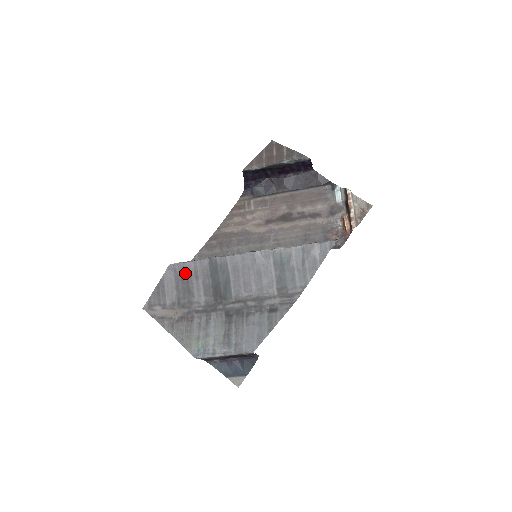
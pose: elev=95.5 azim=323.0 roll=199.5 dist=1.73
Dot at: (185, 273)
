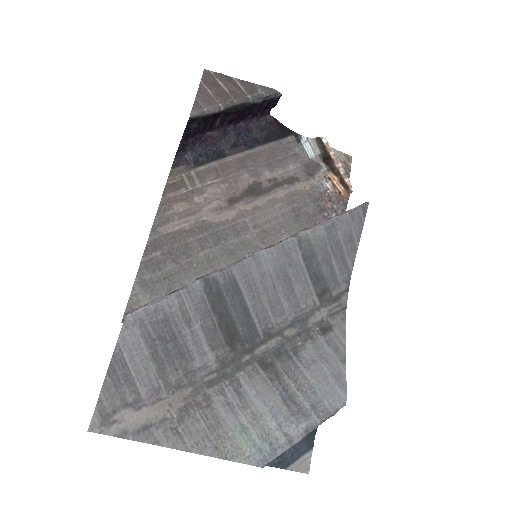
Dot at: (163, 322)
